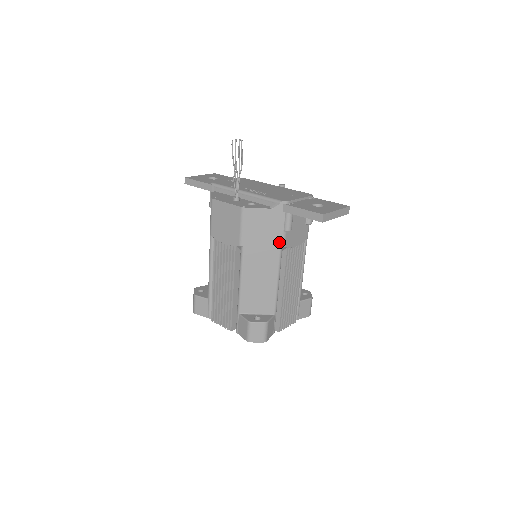
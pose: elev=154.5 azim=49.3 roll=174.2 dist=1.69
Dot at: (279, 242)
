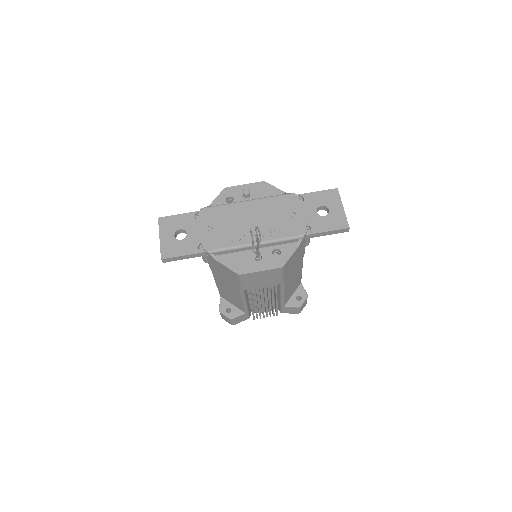
Dot at: (303, 254)
